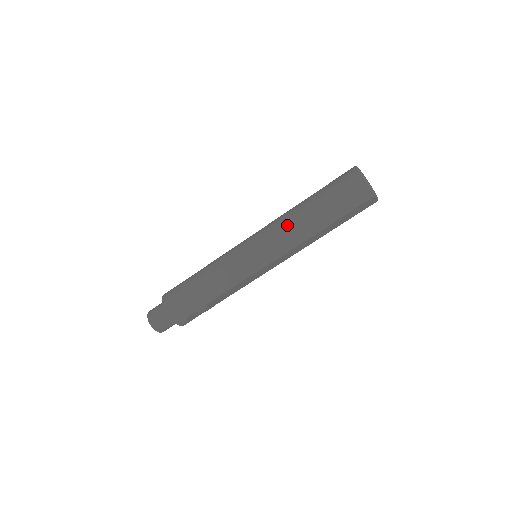
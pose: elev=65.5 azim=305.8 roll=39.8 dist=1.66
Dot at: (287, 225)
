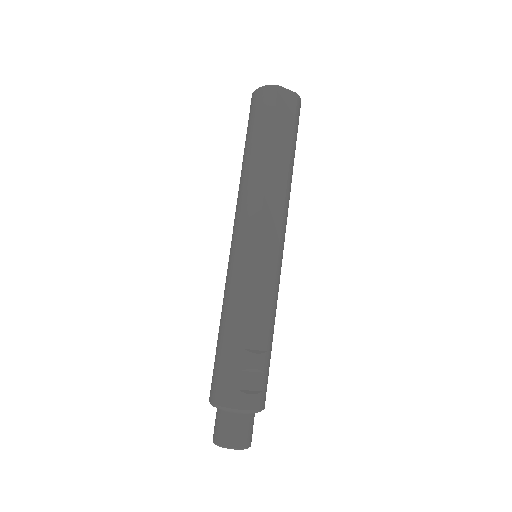
Dot at: (239, 191)
